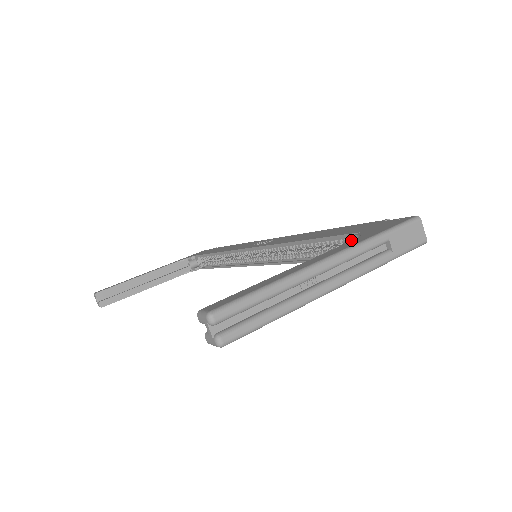
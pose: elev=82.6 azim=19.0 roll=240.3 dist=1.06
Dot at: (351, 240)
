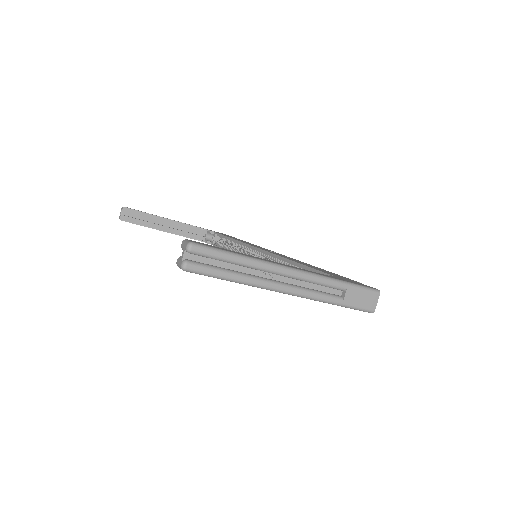
Dot at: occluded
